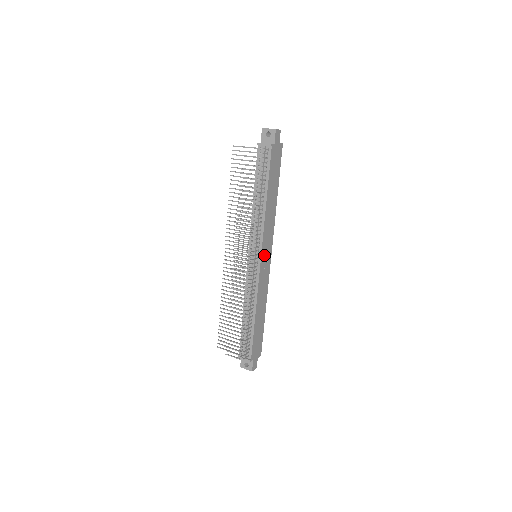
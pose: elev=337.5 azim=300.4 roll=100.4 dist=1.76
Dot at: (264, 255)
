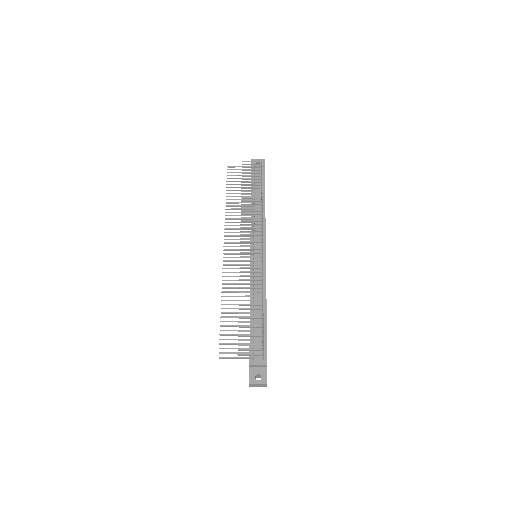
Dot at: occluded
